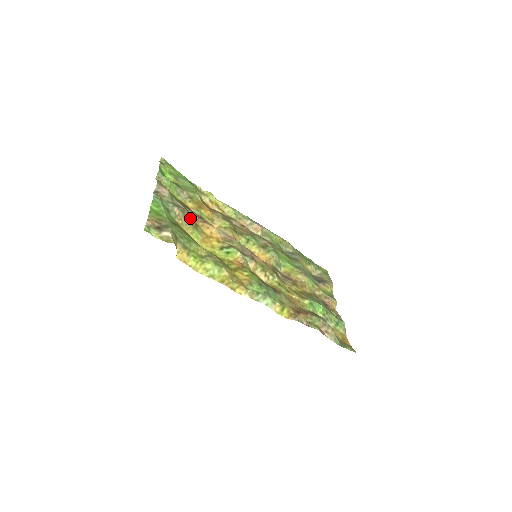
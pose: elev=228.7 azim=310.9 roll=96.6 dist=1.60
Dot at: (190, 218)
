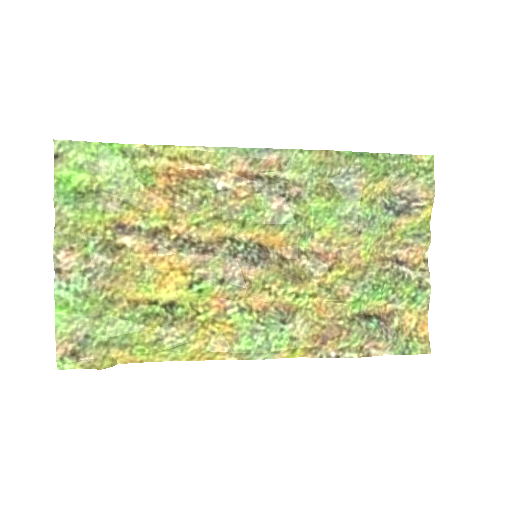
Dot at: (128, 263)
